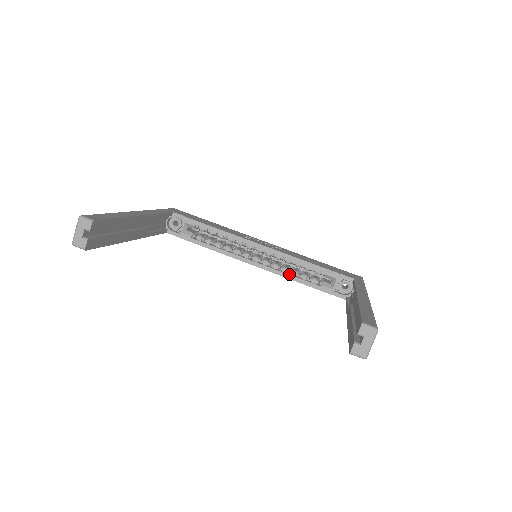
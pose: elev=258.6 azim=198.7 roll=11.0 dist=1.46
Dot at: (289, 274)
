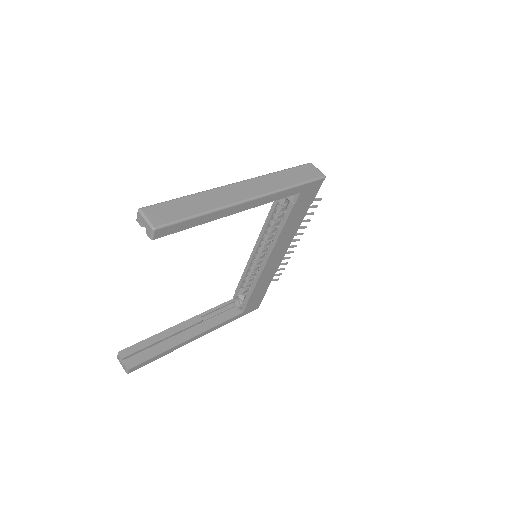
Dot at: (276, 235)
